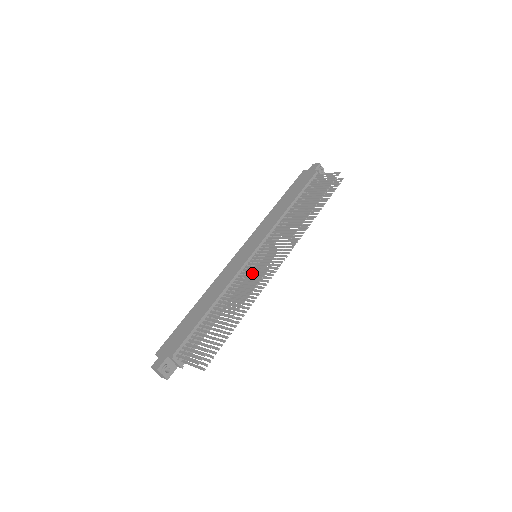
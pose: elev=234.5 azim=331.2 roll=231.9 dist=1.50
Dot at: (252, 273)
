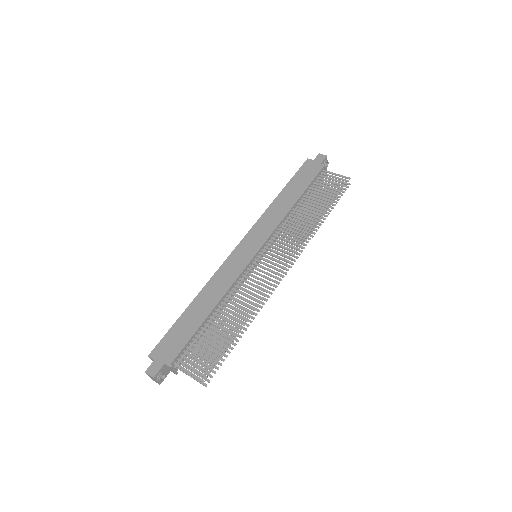
Dot at: (256, 281)
